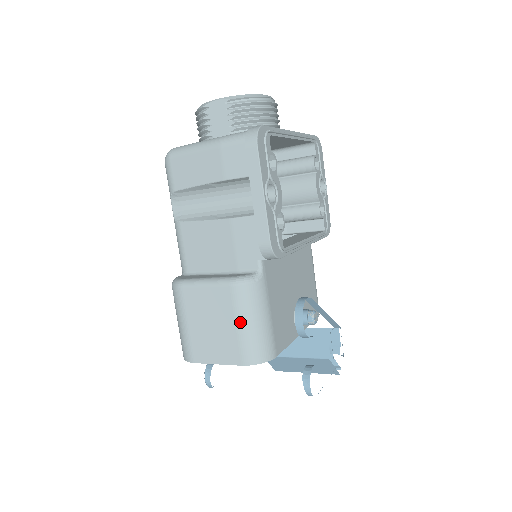
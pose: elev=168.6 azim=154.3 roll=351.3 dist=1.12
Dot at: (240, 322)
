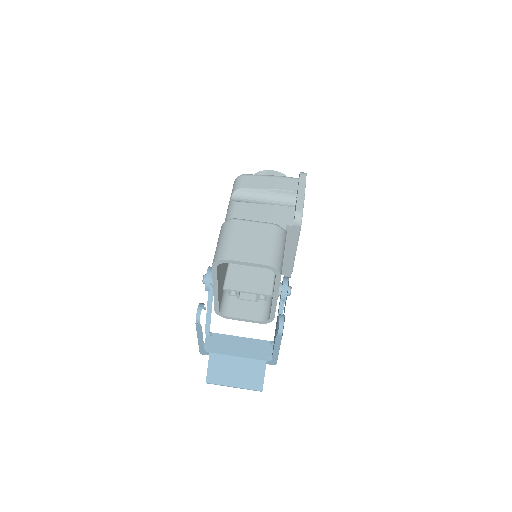
Dot at: (272, 243)
